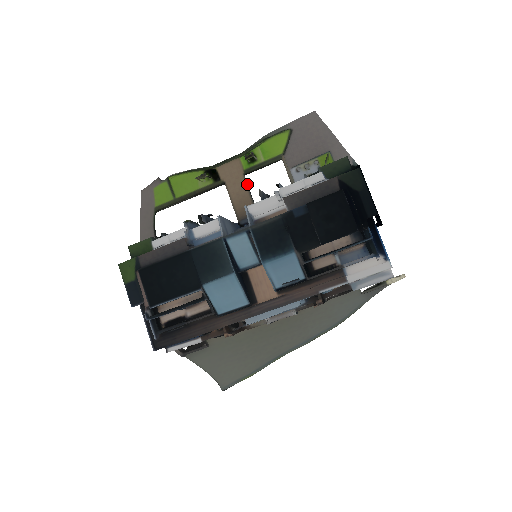
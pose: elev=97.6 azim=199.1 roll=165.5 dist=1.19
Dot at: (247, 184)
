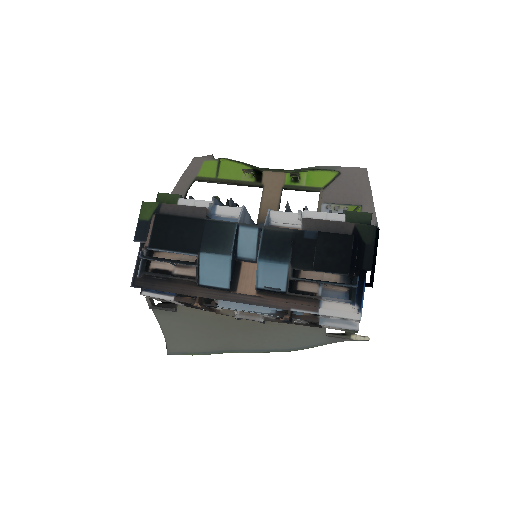
Dot at: occluded
